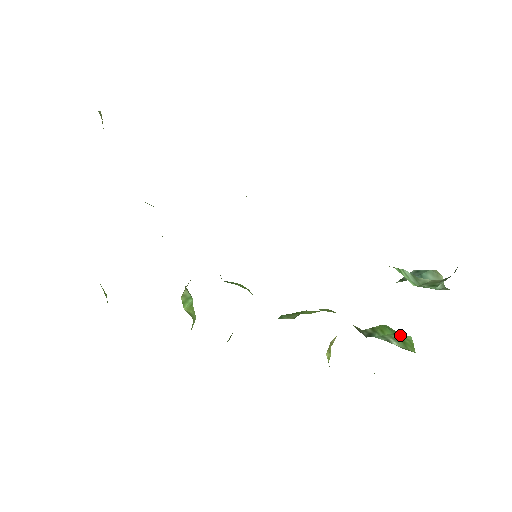
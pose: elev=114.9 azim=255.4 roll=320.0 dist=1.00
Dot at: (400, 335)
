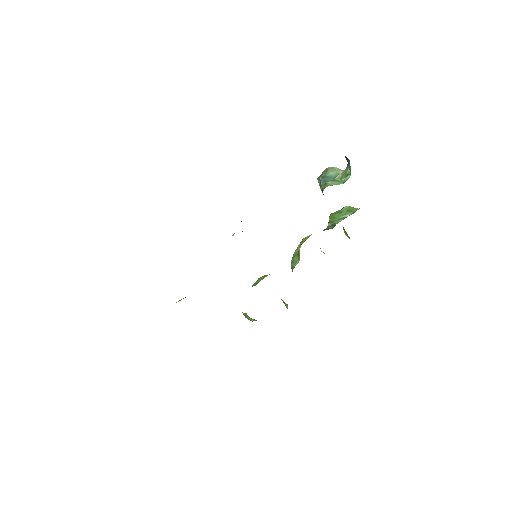
Dot at: (342, 210)
